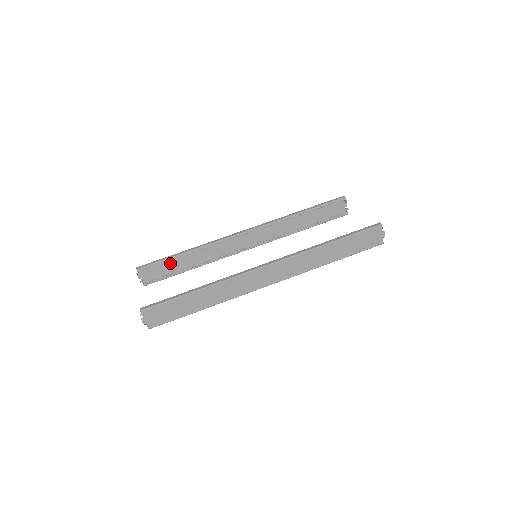
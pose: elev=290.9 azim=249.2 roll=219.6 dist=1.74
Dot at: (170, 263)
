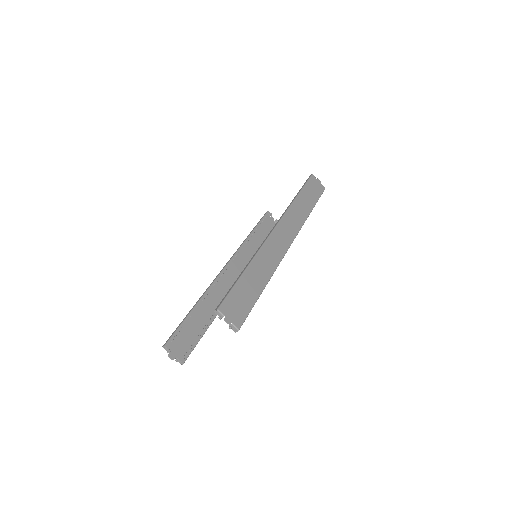
Dot at: (189, 327)
